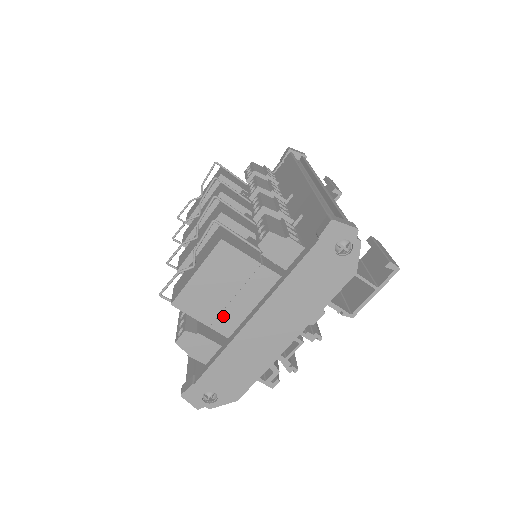
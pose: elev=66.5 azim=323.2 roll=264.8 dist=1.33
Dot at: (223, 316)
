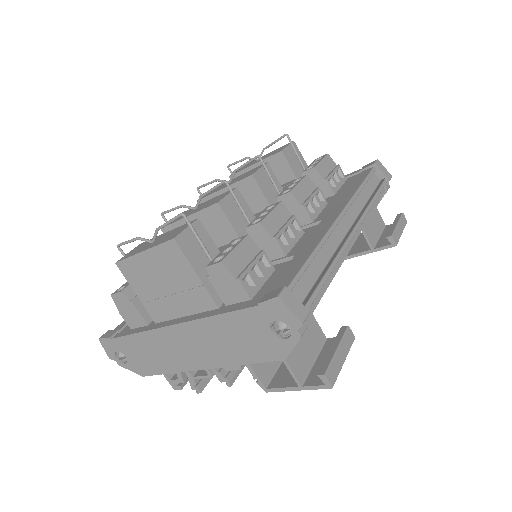
Dot at: (156, 303)
